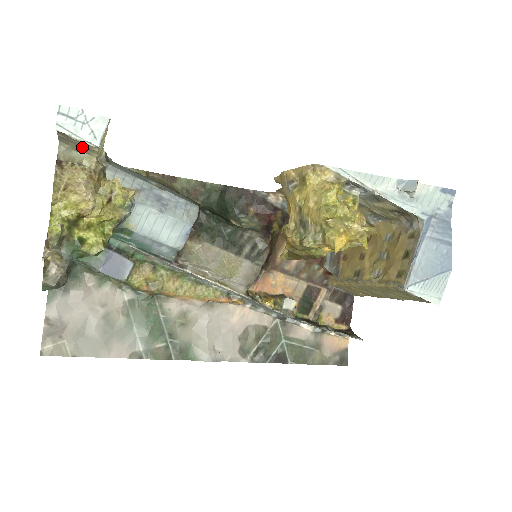
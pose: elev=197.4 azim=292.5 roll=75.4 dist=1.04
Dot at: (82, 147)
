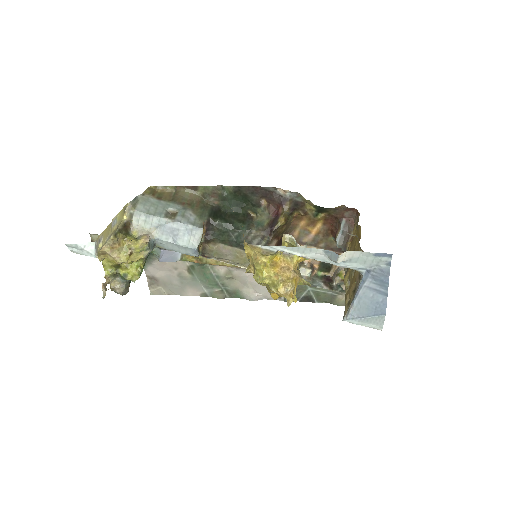
Dot at: occluded
